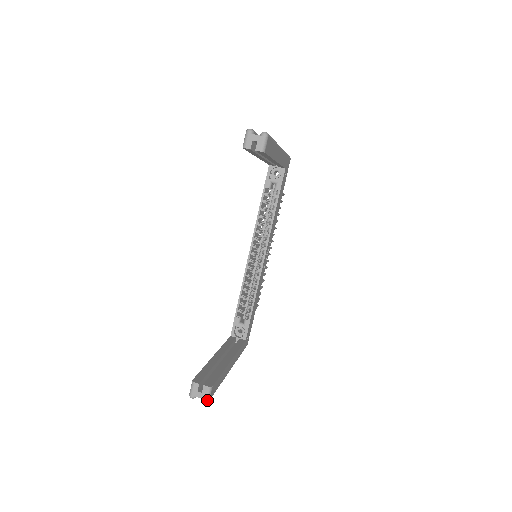
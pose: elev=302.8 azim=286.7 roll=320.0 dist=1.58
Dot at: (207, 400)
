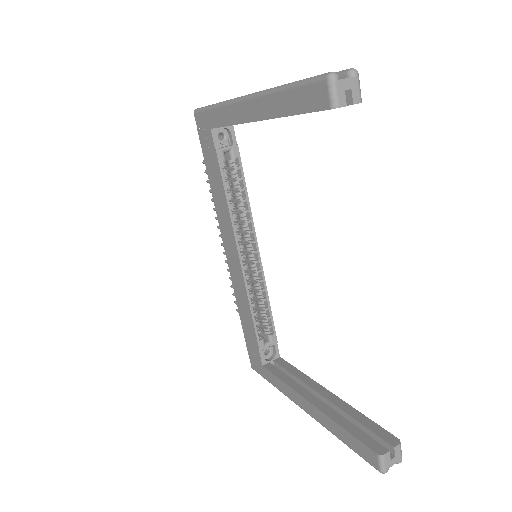
Dot at: occluded
